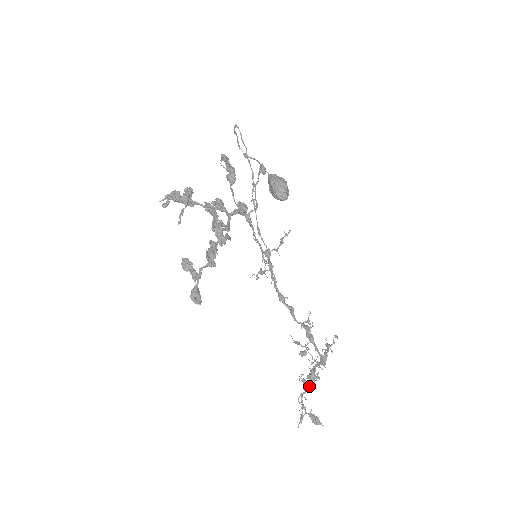
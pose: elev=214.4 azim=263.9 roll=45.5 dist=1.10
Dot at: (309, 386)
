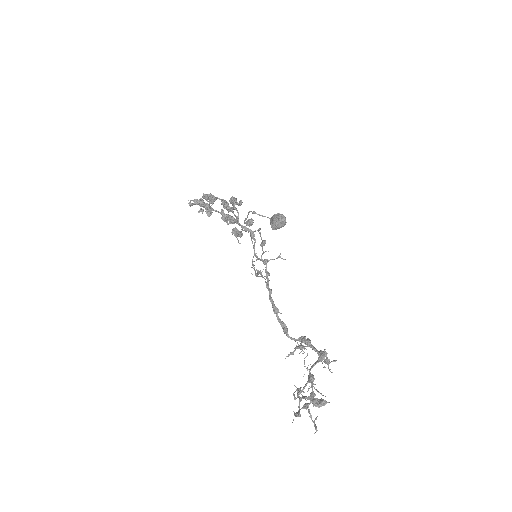
Dot at: (307, 382)
